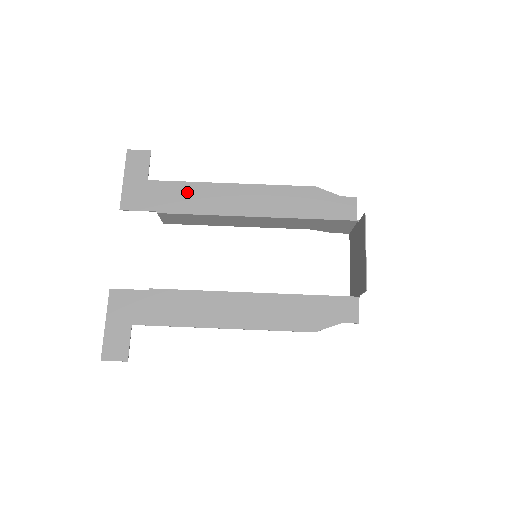
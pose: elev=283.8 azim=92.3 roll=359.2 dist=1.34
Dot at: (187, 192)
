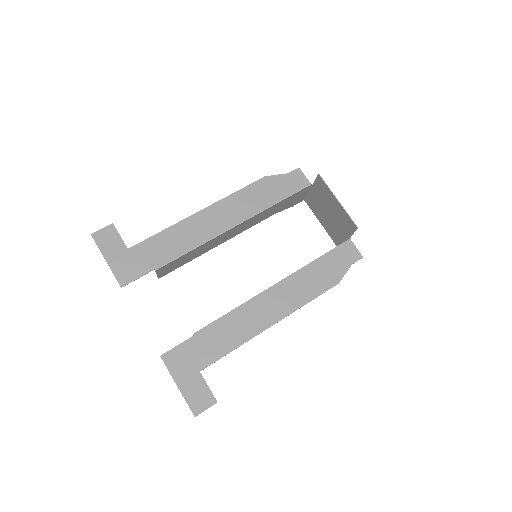
Dot at: (168, 239)
